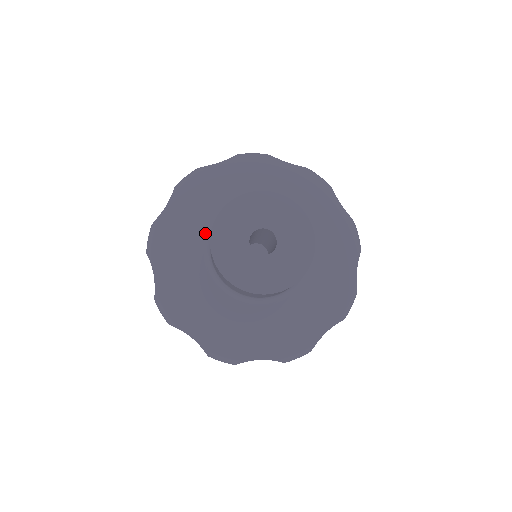
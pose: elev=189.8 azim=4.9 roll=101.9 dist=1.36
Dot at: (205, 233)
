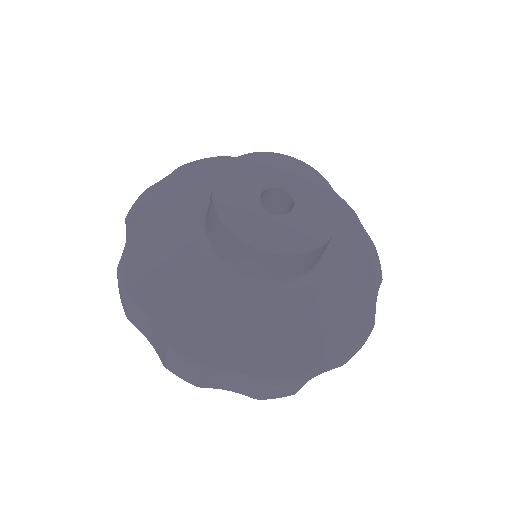
Dot at: (204, 202)
